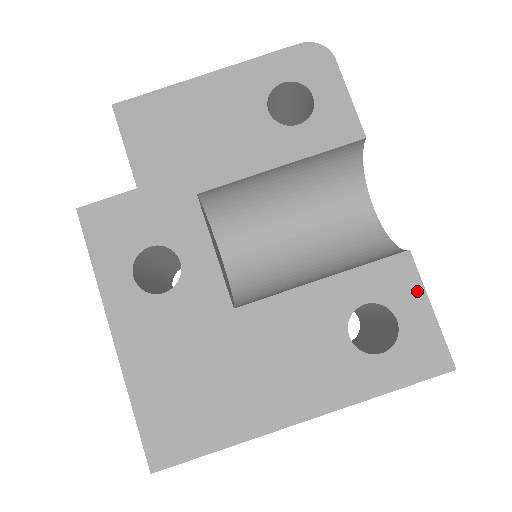
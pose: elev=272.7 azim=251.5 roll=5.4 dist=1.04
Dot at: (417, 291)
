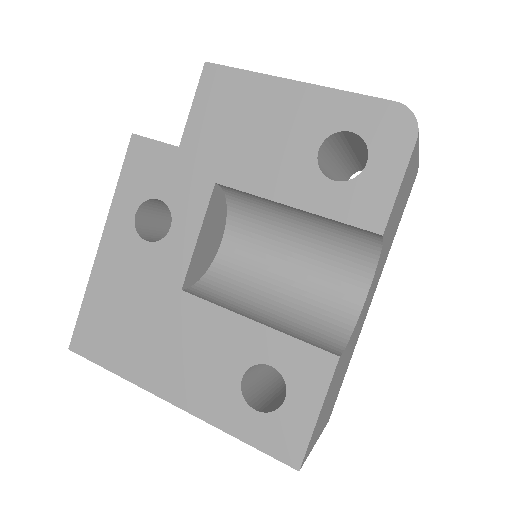
Dot at: (318, 392)
